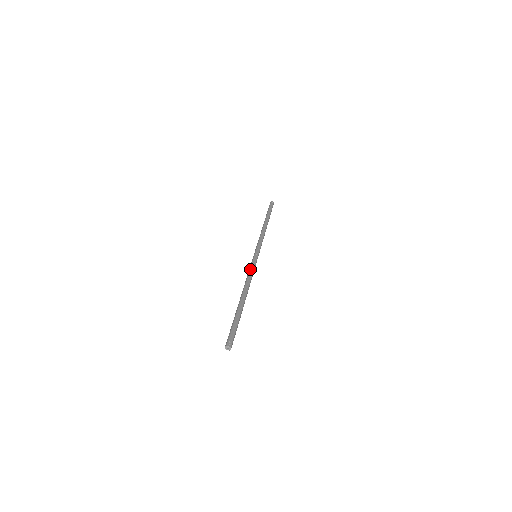
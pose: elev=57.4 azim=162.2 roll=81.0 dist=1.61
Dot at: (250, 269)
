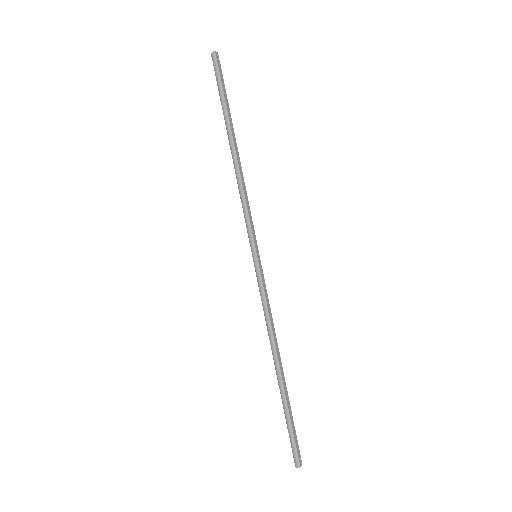
Dot at: (266, 301)
